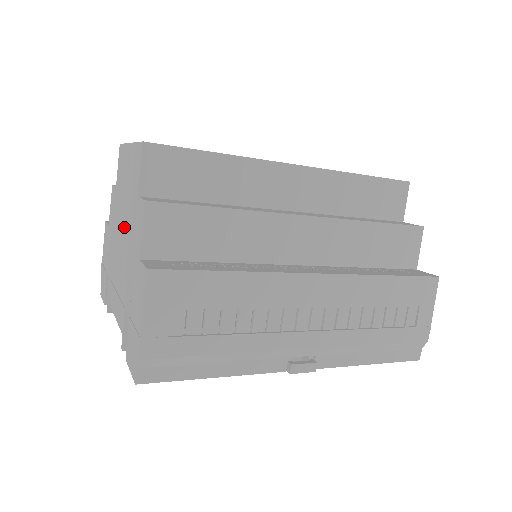
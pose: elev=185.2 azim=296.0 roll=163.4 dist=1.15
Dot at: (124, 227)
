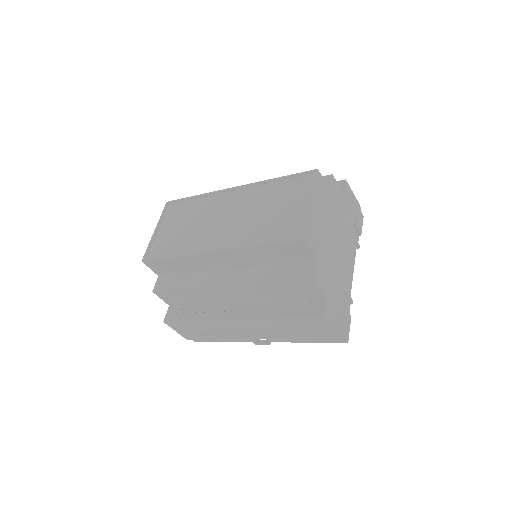
Dot at: occluded
